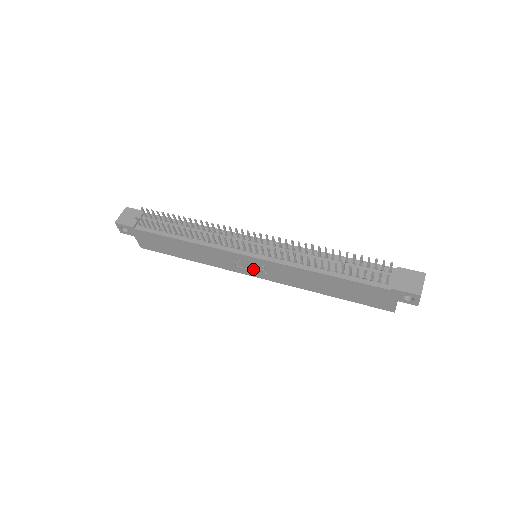
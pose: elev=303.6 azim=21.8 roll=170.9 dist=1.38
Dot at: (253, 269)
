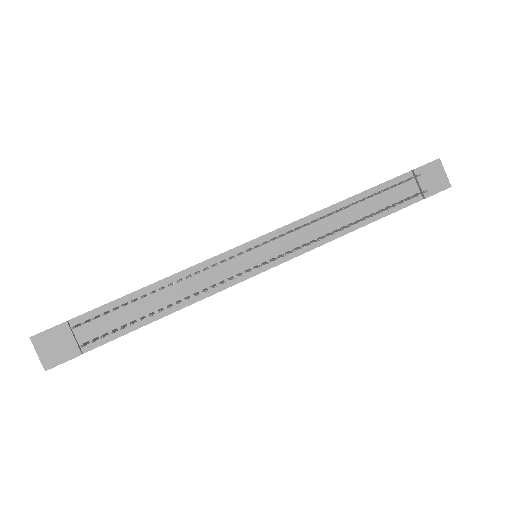
Dot at: occluded
